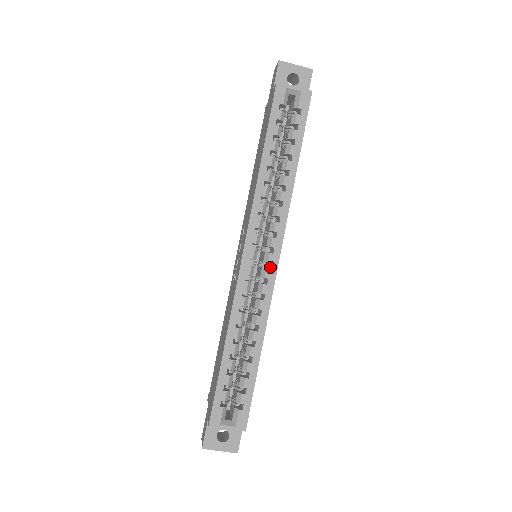
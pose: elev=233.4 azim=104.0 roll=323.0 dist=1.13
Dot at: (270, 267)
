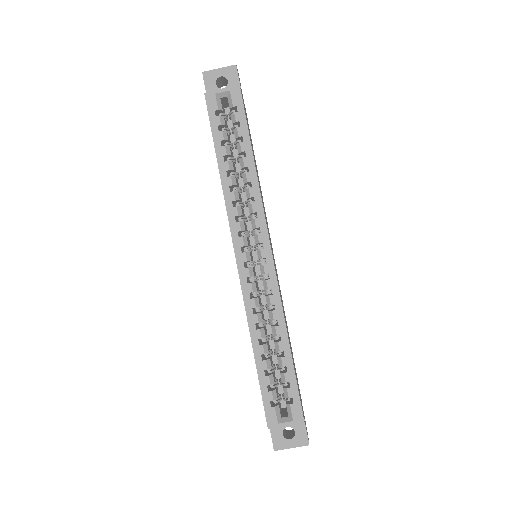
Dot at: (266, 262)
